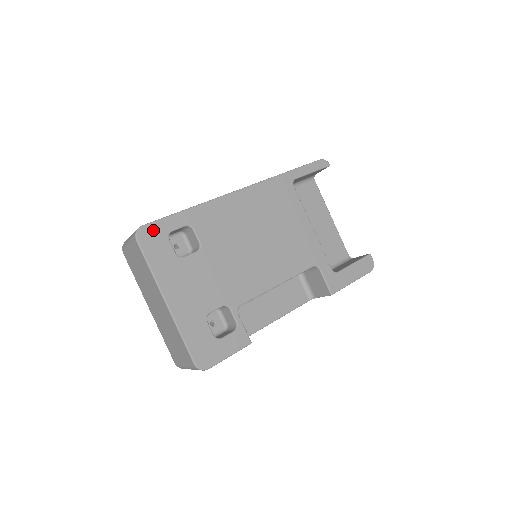
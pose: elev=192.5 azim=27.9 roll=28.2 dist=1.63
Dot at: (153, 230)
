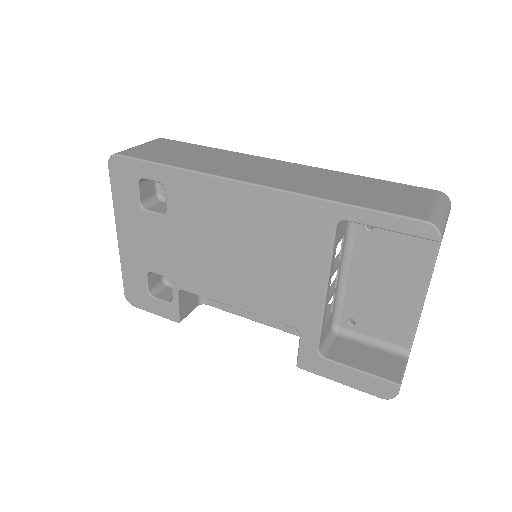
Dot at: (125, 165)
